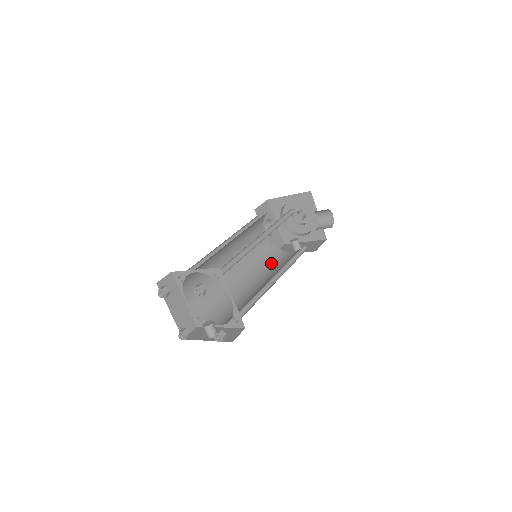
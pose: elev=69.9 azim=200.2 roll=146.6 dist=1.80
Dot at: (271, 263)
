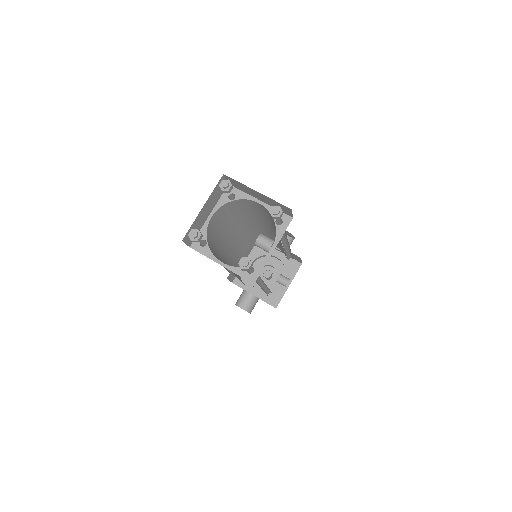
Dot at: occluded
